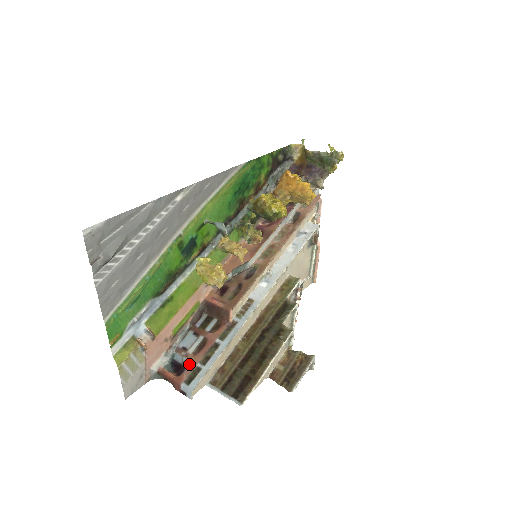
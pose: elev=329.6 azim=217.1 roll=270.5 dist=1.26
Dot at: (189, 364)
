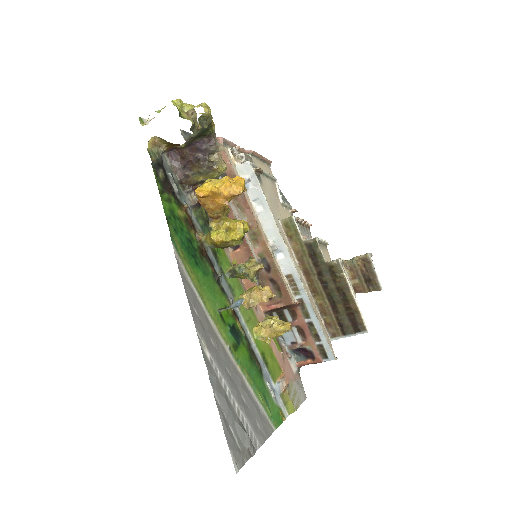
Dot at: (311, 349)
